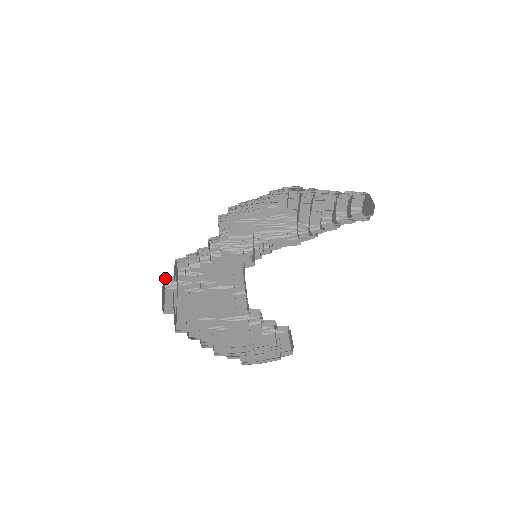
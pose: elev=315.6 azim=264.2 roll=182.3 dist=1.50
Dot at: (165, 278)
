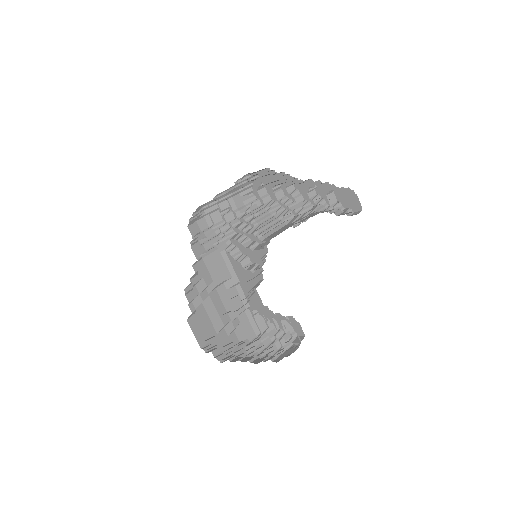
Dot at: occluded
